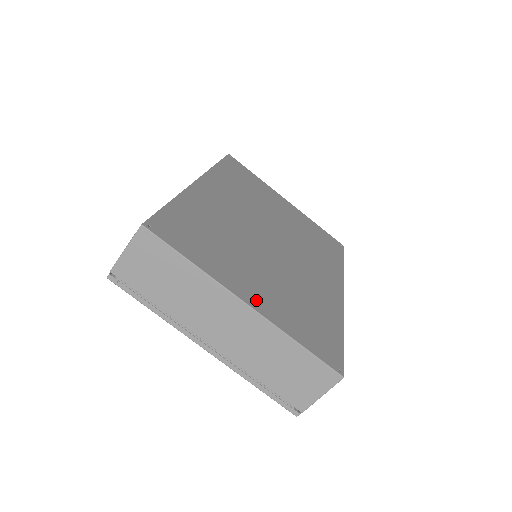
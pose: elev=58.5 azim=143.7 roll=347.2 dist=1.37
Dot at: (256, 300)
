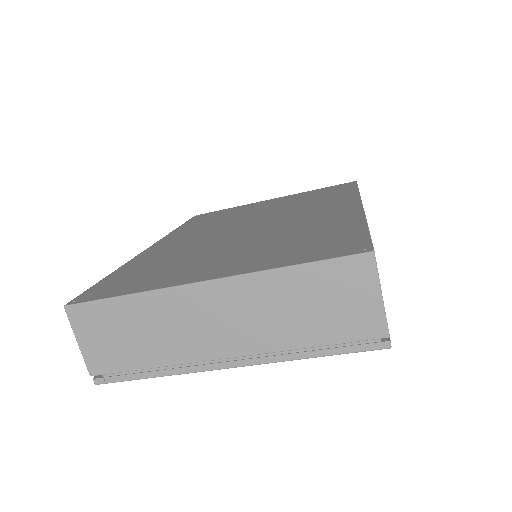
Dot at: (221, 272)
